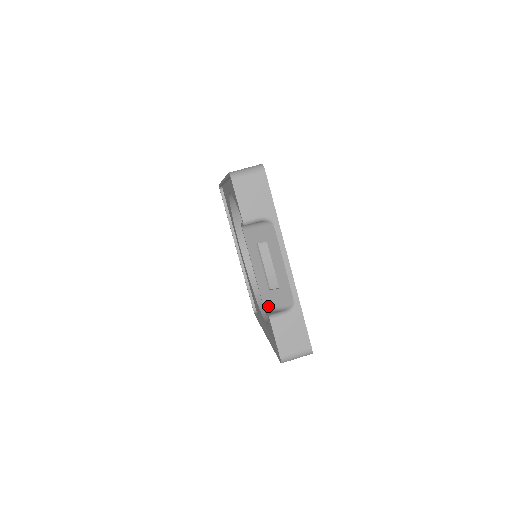
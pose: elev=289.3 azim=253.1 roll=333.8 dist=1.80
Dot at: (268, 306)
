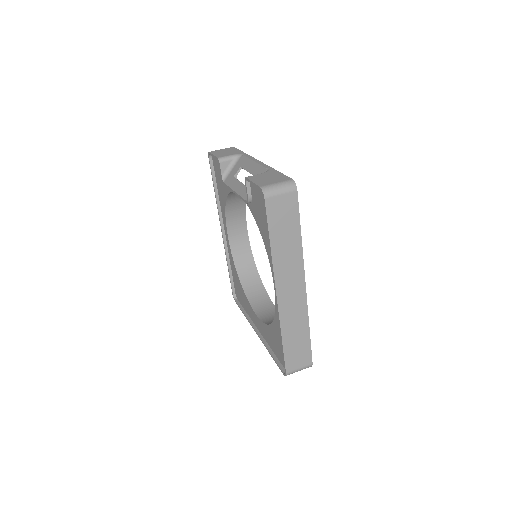
Dot at: occluded
